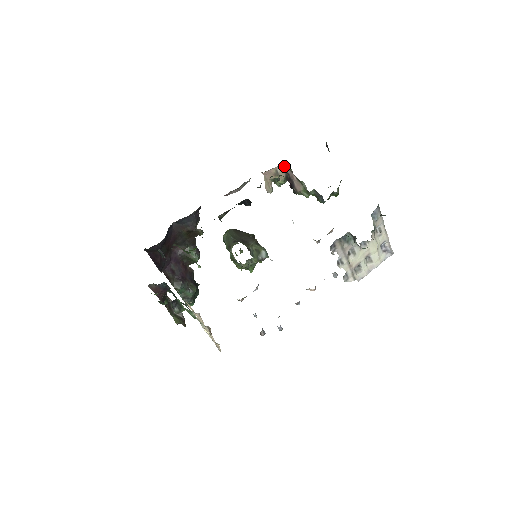
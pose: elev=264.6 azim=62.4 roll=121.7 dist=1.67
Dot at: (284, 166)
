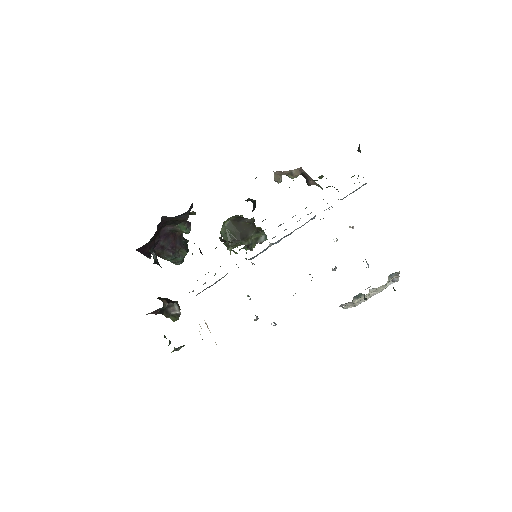
Dot at: (301, 168)
